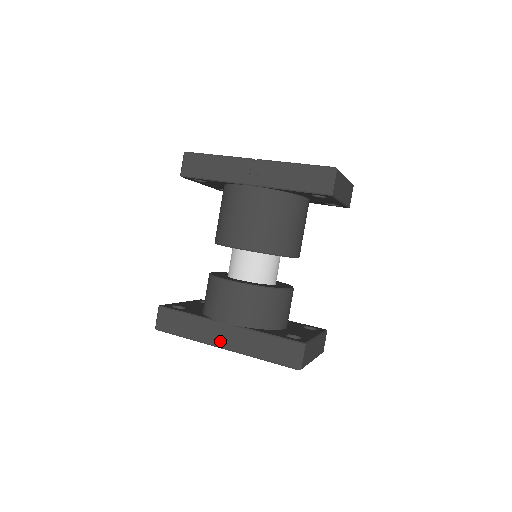
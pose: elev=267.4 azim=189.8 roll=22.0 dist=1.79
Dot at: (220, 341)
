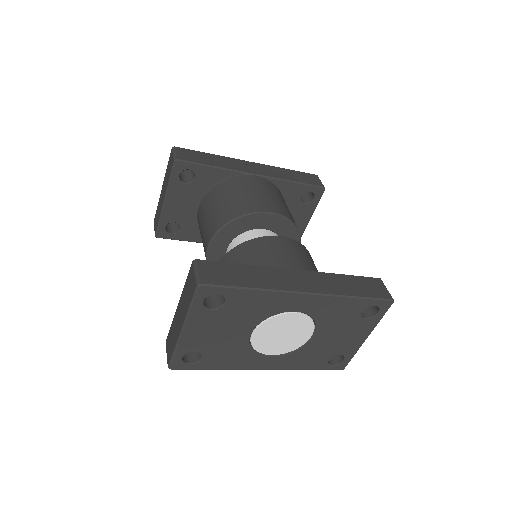
Dot at: (300, 286)
